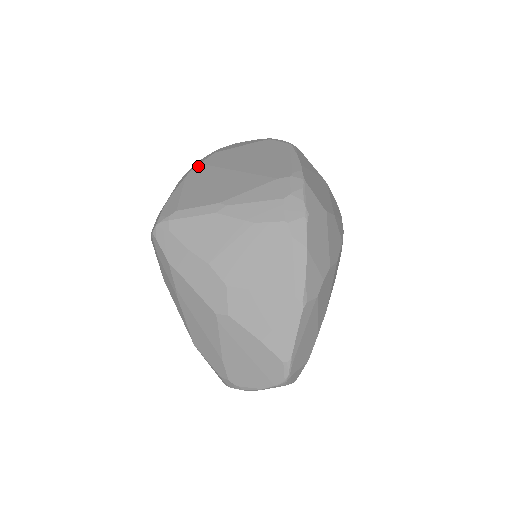
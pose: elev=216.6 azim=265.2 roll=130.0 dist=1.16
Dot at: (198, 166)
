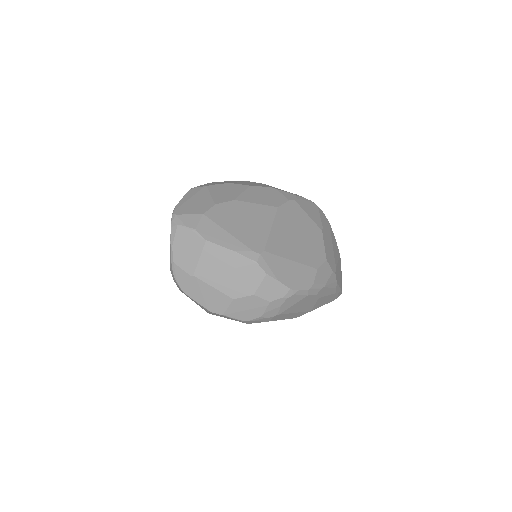
Dot at: occluded
